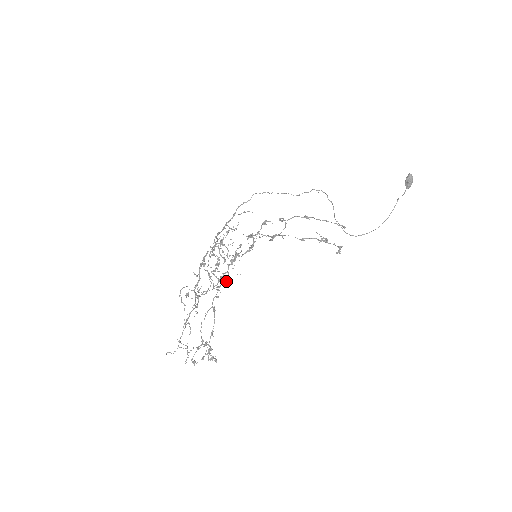
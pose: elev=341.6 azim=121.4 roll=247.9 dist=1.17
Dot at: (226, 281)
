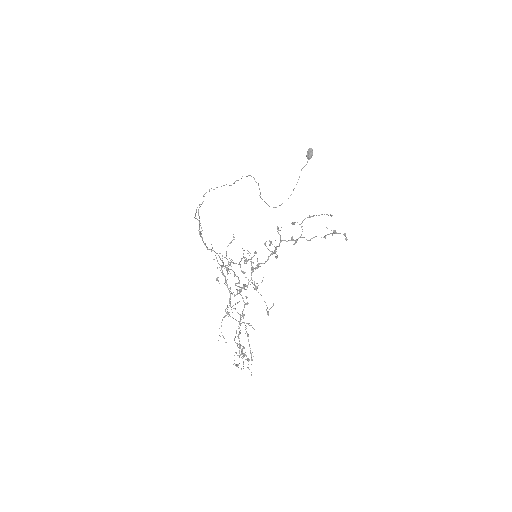
Dot at: (257, 288)
